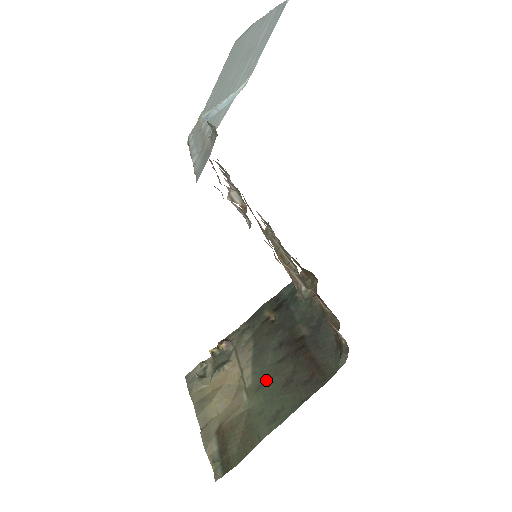
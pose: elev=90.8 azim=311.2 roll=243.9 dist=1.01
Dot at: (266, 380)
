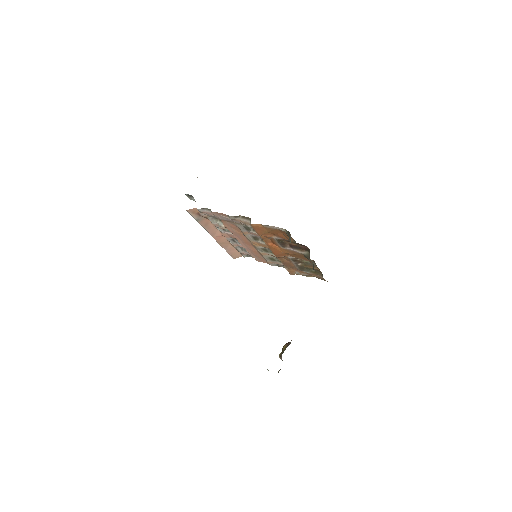
Dot at: occluded
